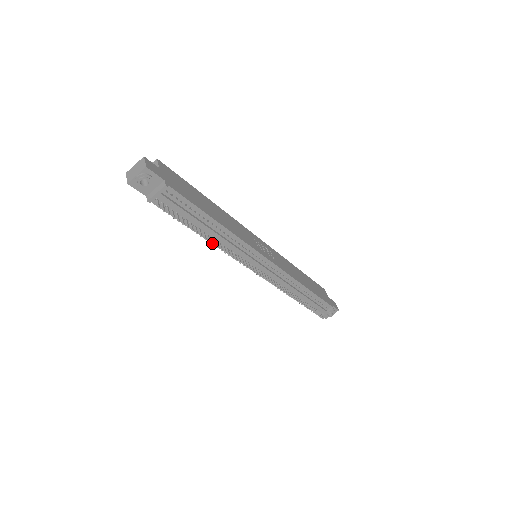
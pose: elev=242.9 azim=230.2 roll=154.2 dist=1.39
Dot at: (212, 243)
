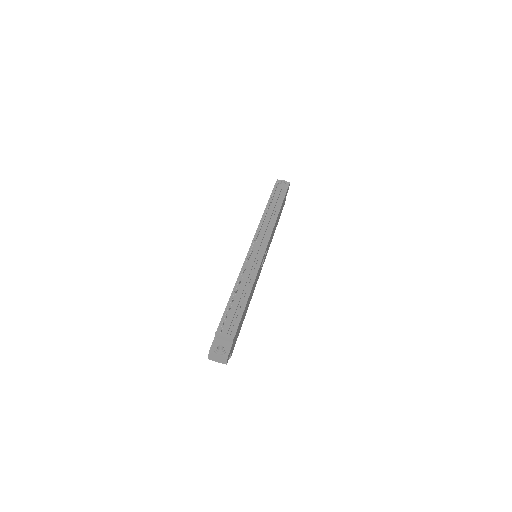
Dot at: (267, 210)
